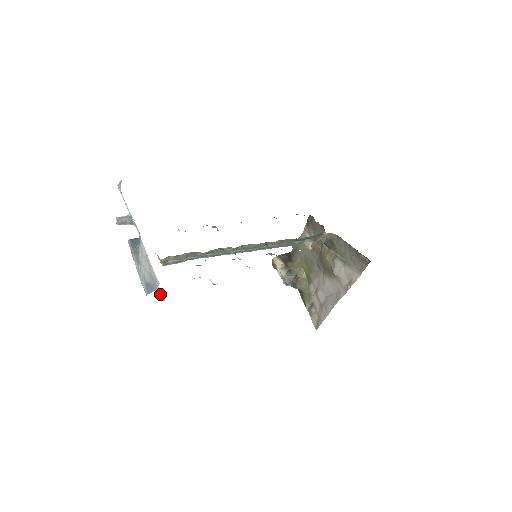
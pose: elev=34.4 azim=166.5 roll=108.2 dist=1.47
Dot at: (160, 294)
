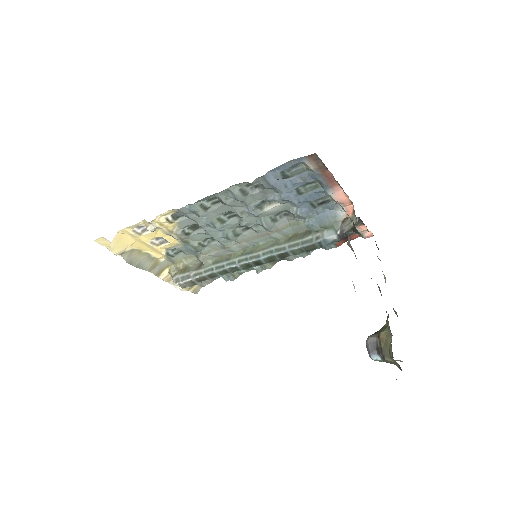
Dot at: (111, 248)
